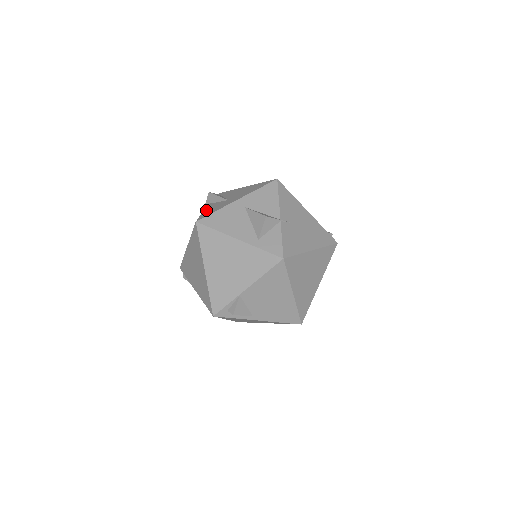
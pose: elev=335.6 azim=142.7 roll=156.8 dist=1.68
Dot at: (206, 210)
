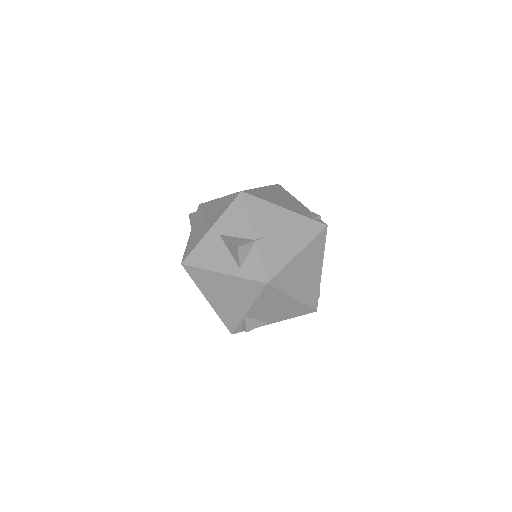
Dot at: (189, 241)
